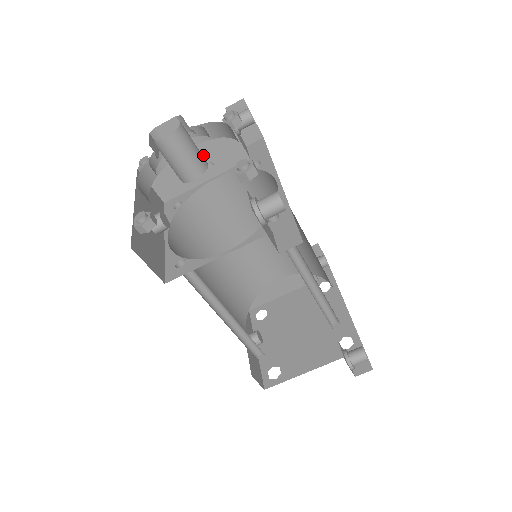
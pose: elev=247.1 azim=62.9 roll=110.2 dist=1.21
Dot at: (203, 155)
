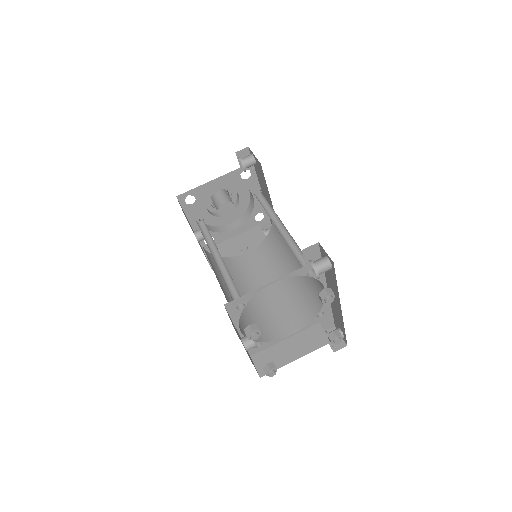
Dot at: (242, 243)
